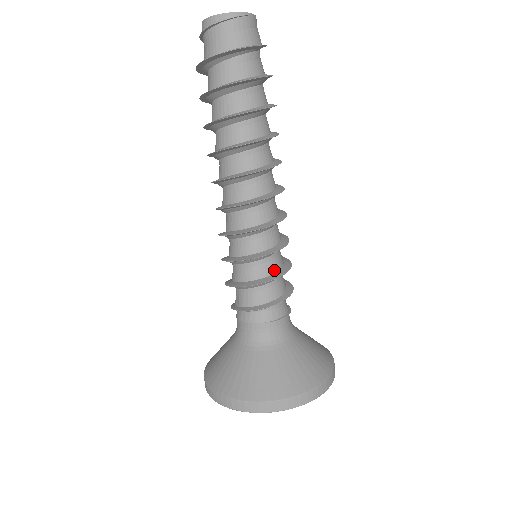
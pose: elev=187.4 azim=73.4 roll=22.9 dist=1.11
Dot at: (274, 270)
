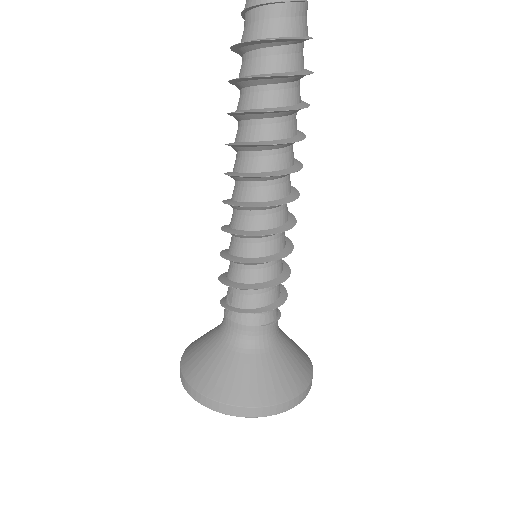
Dot at: (275, 275)
